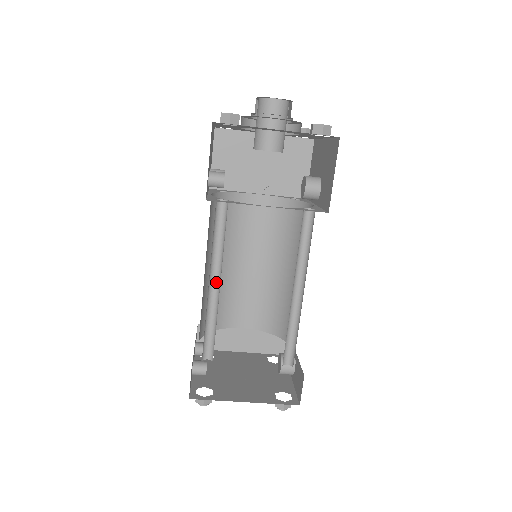
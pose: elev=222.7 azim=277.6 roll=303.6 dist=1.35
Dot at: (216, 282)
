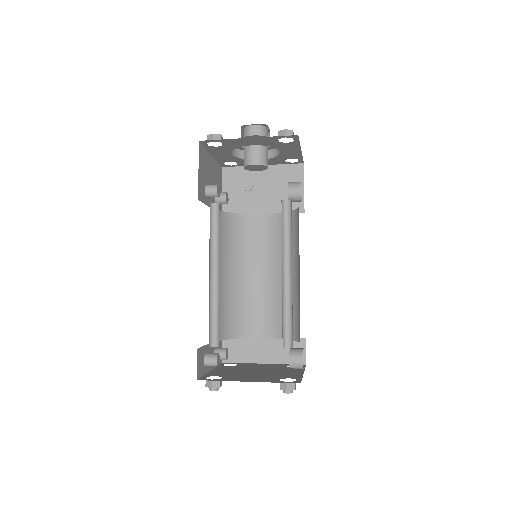
Dot at: (217, 273)
